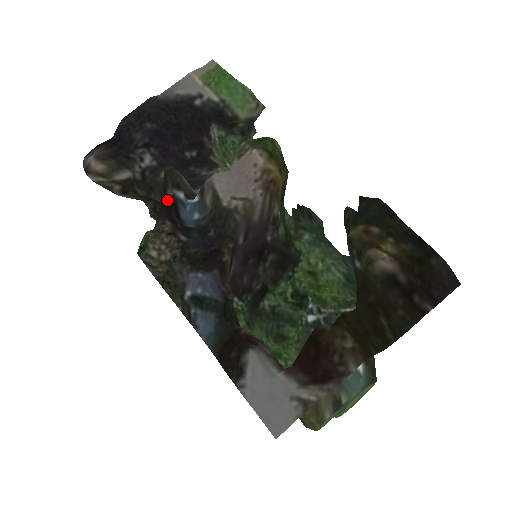
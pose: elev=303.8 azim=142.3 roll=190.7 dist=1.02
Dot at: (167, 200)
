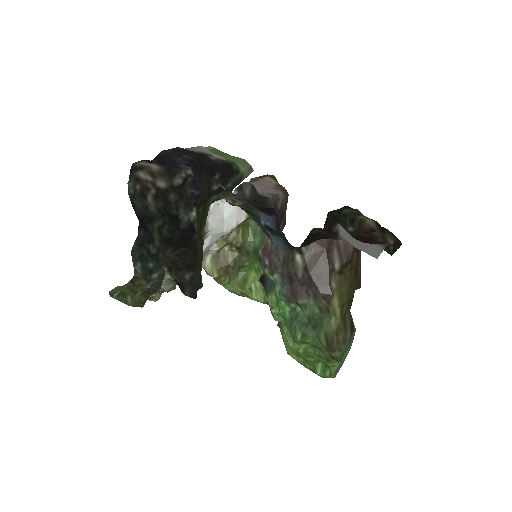
Dot at: (213, 191)
